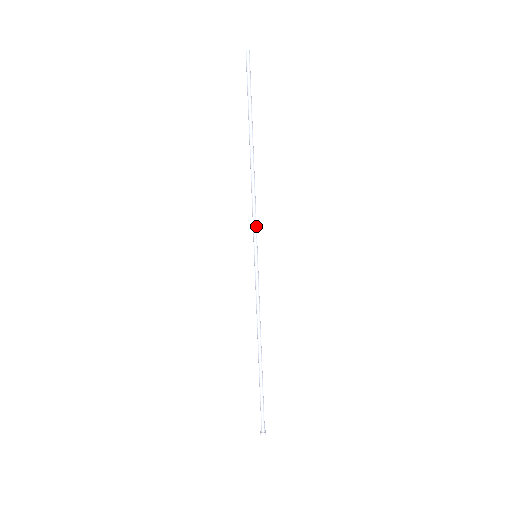
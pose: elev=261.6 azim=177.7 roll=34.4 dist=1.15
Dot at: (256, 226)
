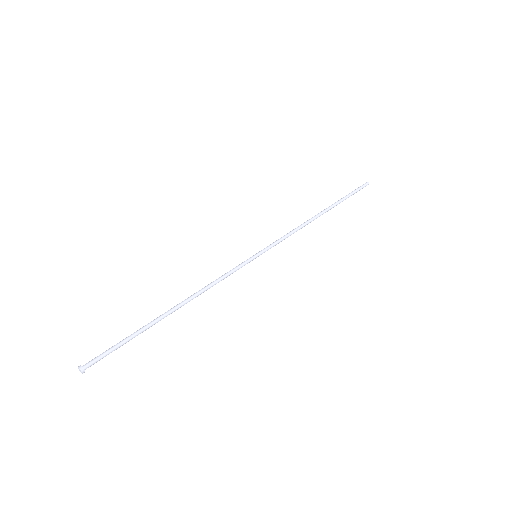
Dot at: (278, 243)
